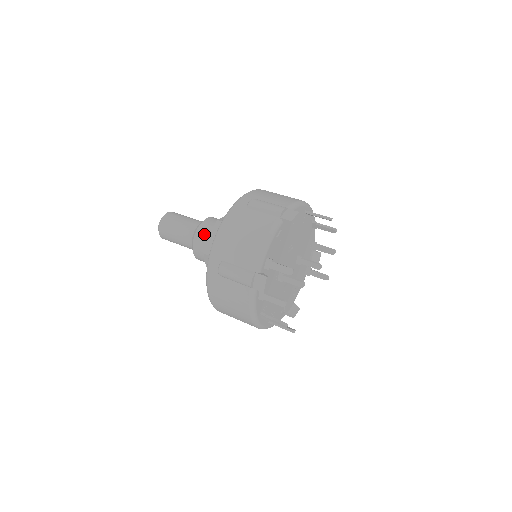
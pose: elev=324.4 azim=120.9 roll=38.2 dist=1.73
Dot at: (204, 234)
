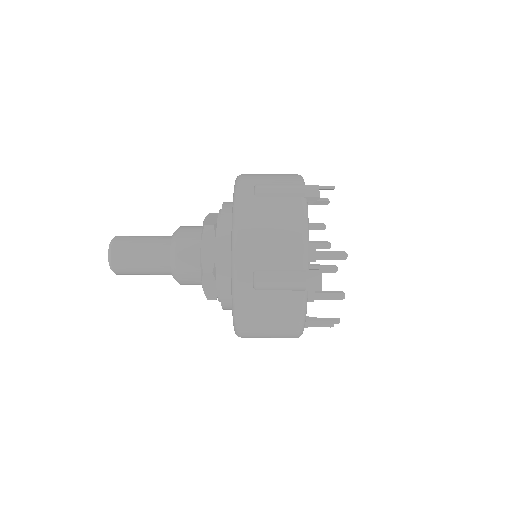
Dot at: (189, 249)
